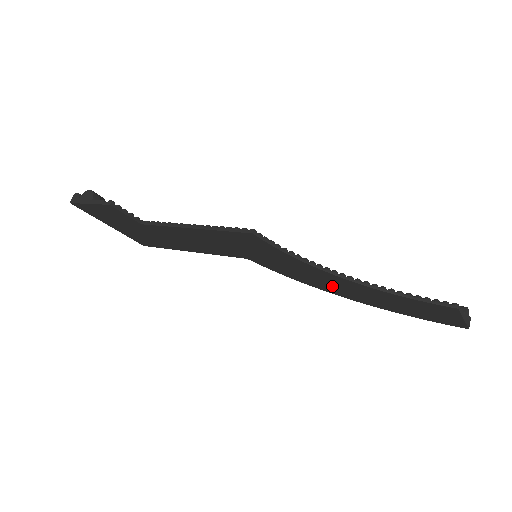
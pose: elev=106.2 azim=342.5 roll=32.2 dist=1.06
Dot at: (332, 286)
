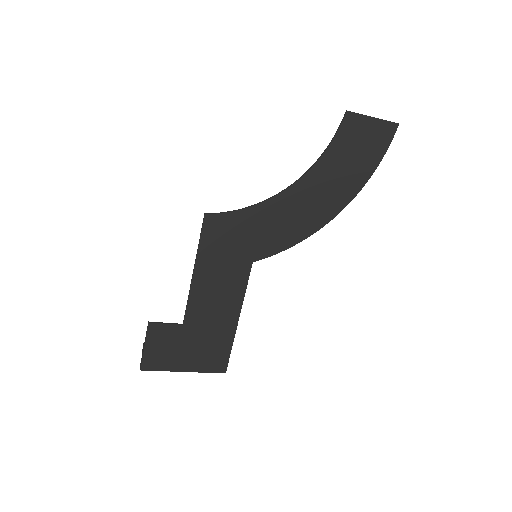
Dot at: (309, 211)
